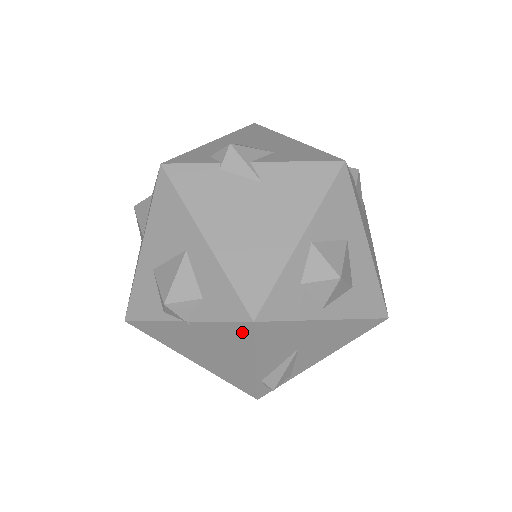
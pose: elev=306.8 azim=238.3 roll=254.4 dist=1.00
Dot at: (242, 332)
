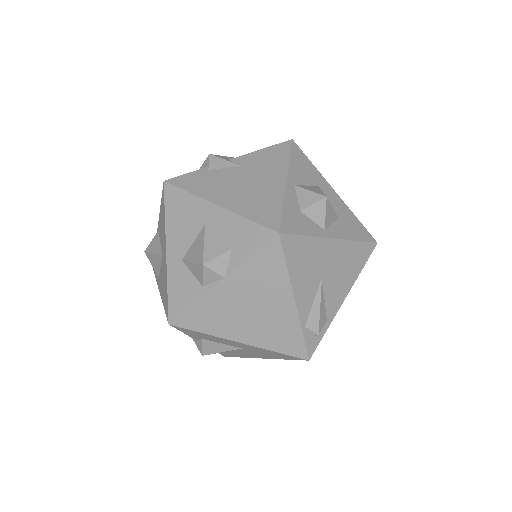
Dot at: (273, 255)
